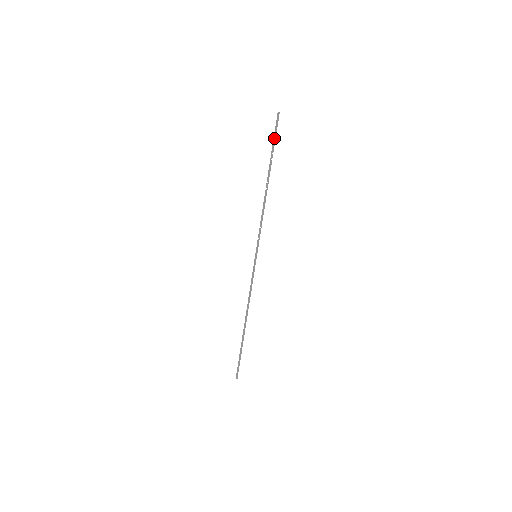
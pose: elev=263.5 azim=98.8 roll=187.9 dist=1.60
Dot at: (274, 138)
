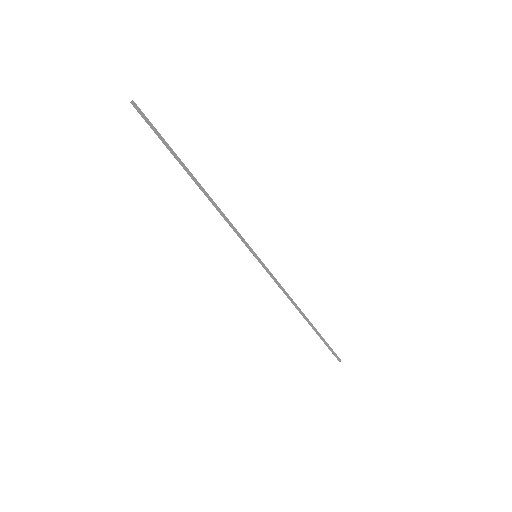
Dot at: (155, 133)
